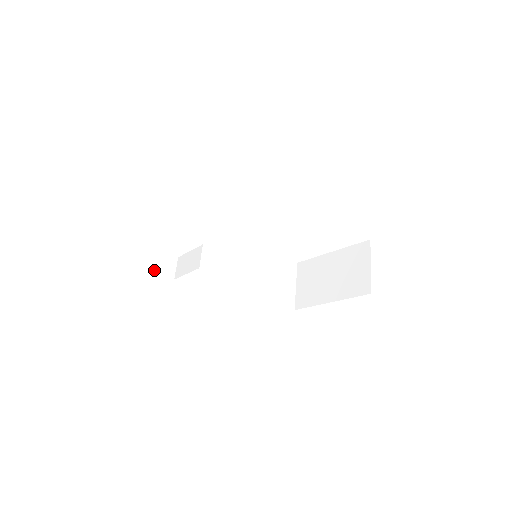
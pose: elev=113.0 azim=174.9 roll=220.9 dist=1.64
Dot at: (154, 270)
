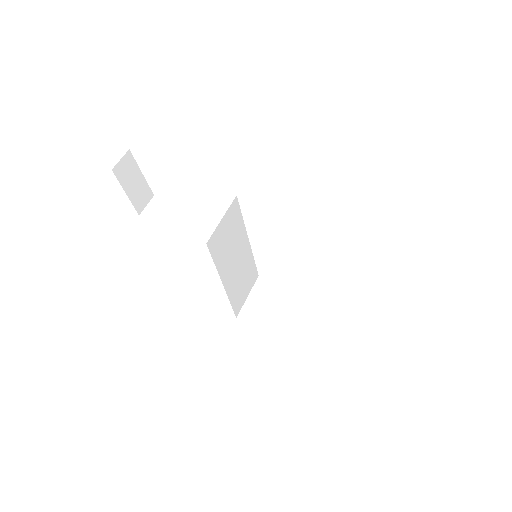
Dot at: (130, 194)
